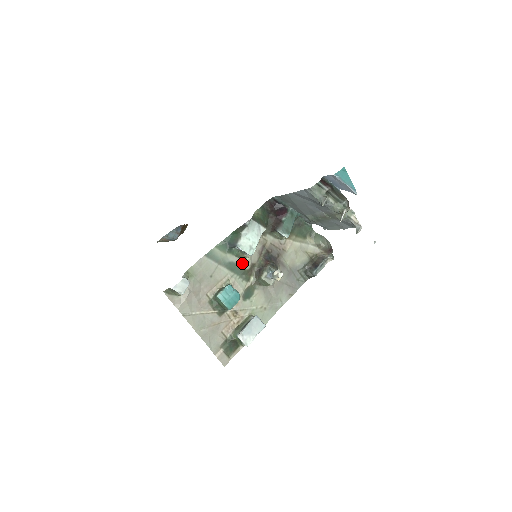
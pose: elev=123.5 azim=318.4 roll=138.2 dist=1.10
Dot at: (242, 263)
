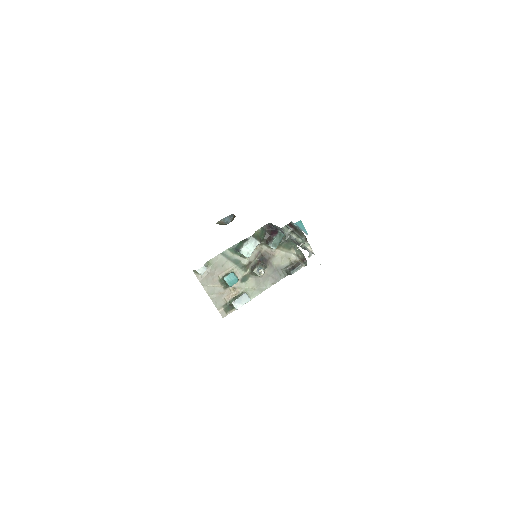
Dot at: (243, 260)
